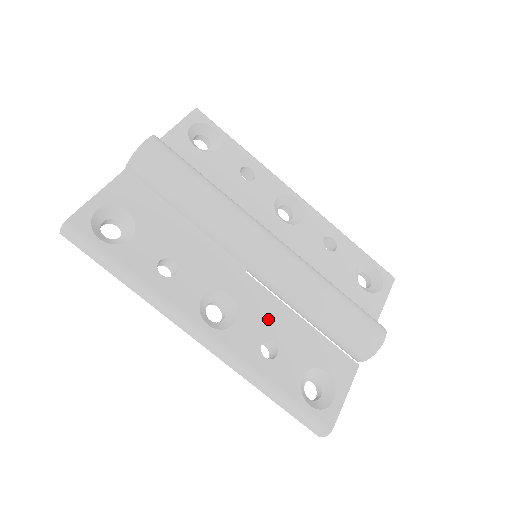
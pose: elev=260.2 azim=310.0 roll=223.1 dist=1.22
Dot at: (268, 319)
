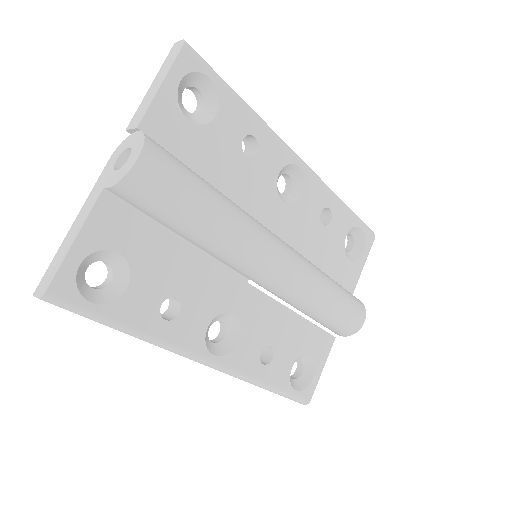
Dot at: (267, 326)
